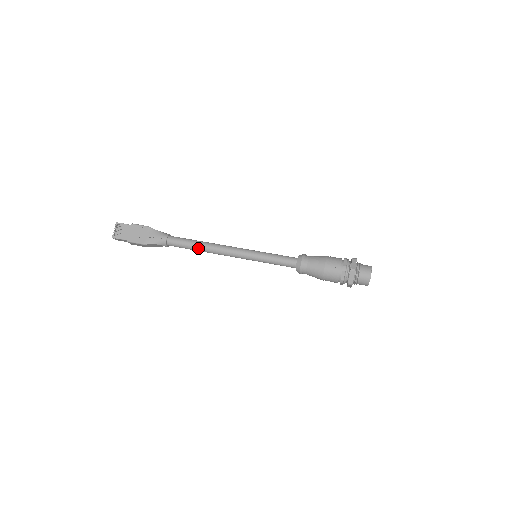
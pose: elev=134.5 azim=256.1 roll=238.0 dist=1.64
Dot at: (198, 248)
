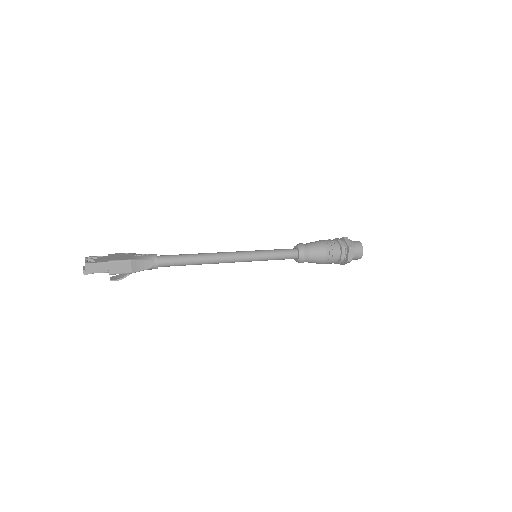
Dot at: (195, 256)
